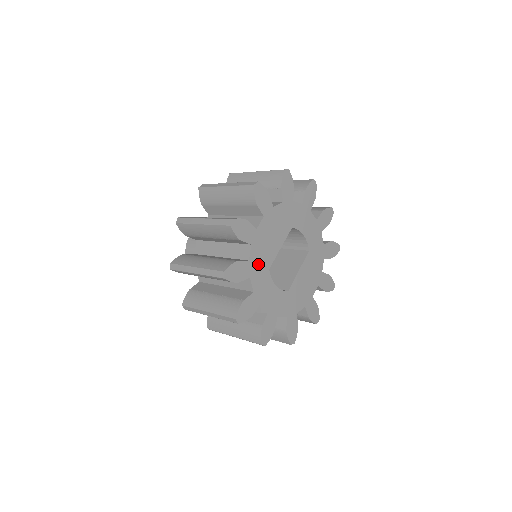
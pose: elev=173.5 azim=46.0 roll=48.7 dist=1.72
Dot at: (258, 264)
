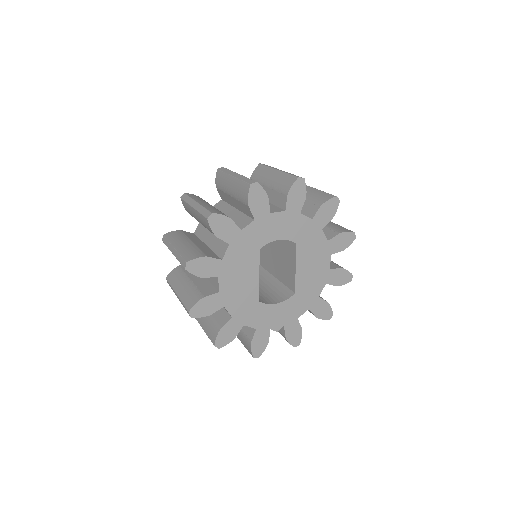
Dot at: (244, 310)
